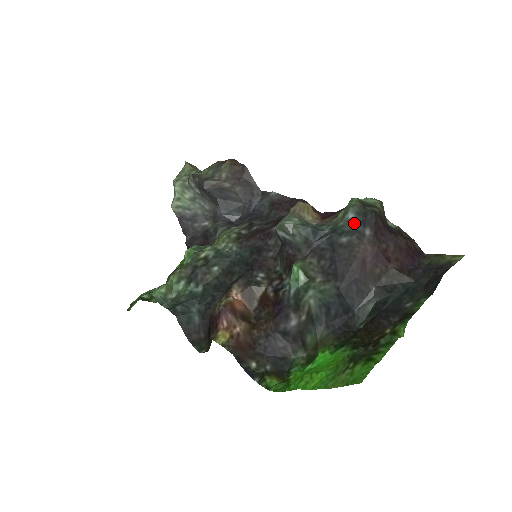
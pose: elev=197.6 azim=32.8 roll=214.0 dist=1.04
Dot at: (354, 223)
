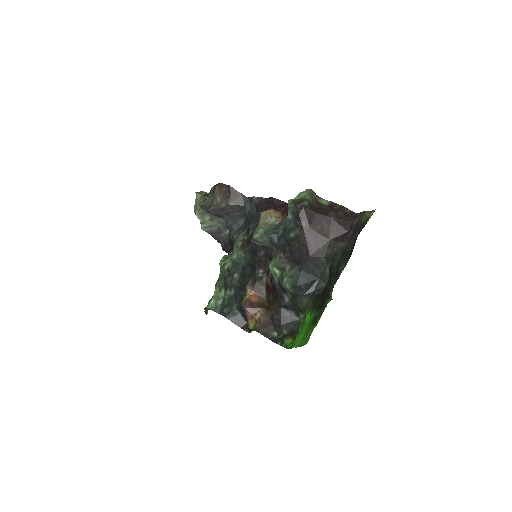
Dot at: (294, 221)
